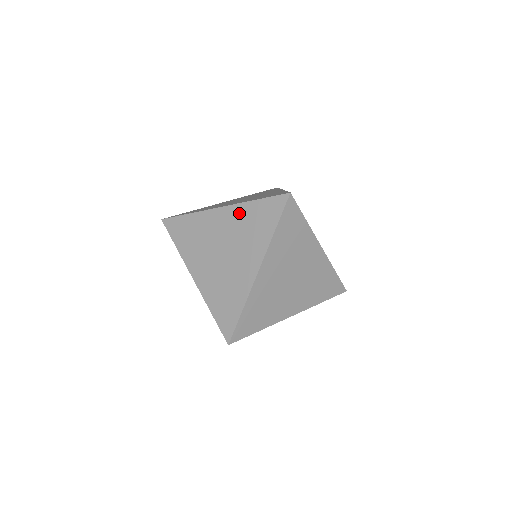
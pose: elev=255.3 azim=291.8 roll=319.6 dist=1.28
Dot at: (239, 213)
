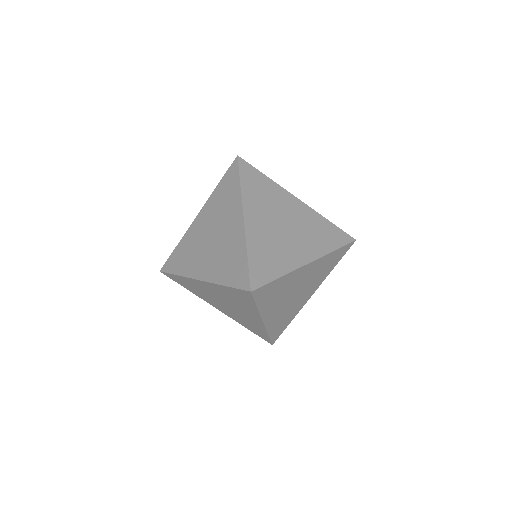
Dot at: (211, 203)
